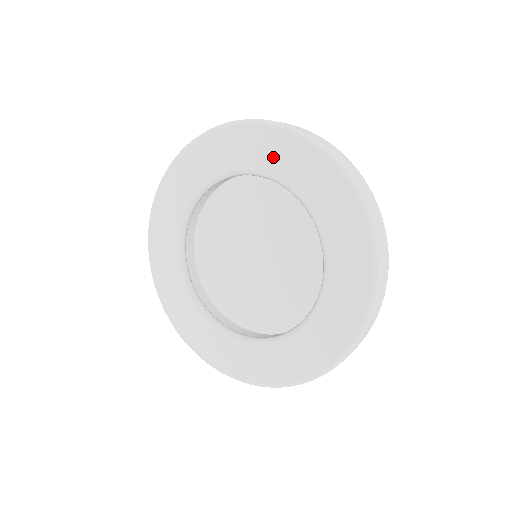
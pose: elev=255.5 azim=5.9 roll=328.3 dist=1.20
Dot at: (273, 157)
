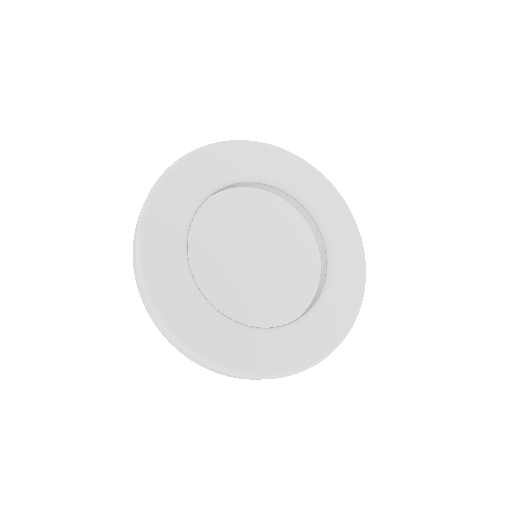
Dot at: (220, 167)
